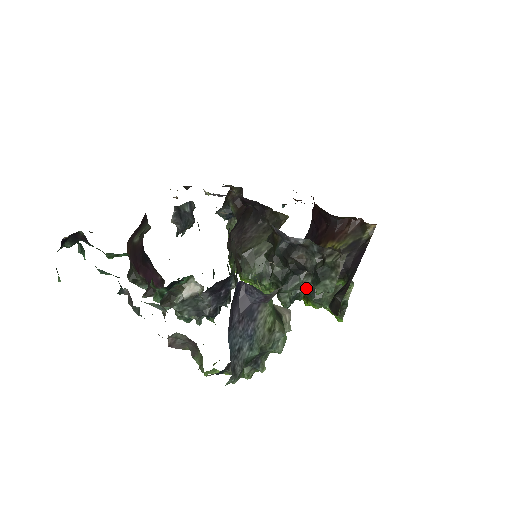
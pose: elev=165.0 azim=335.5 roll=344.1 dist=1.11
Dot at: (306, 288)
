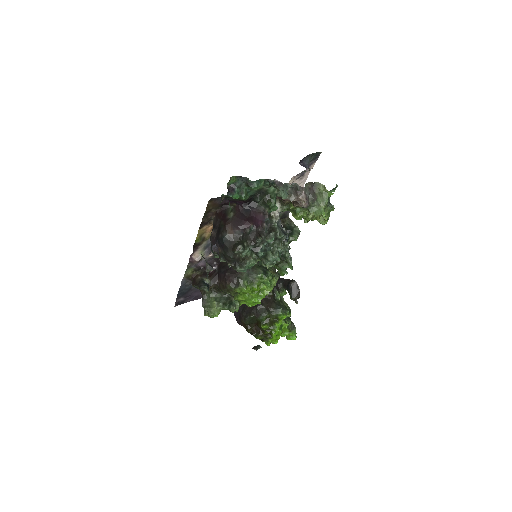
Dot at: (289, 247)
